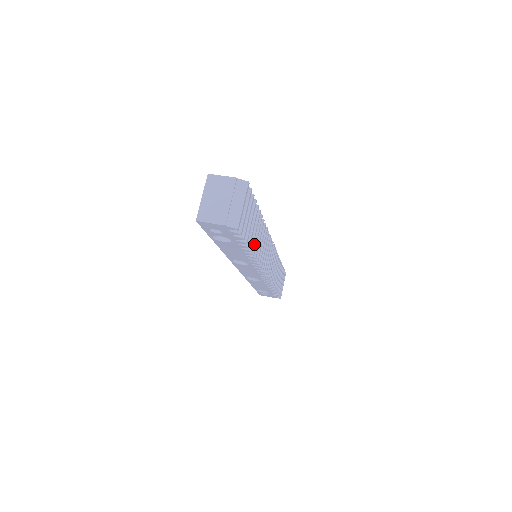
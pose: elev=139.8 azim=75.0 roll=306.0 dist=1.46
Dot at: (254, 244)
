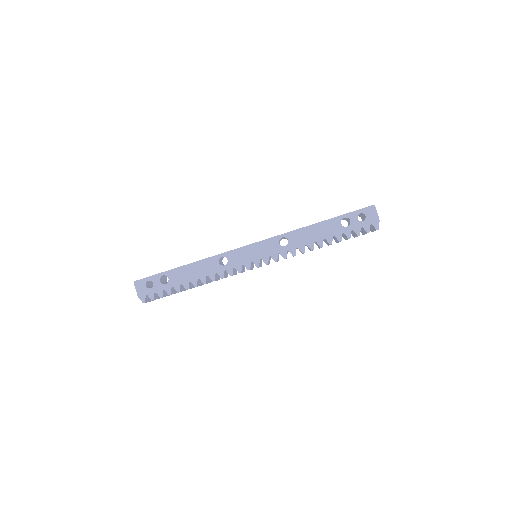
Dot at: occluded
